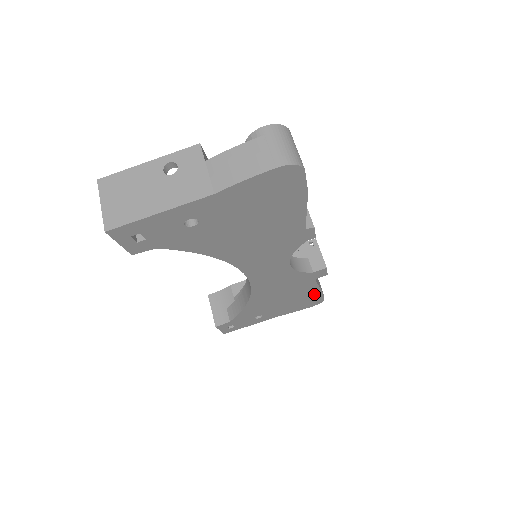
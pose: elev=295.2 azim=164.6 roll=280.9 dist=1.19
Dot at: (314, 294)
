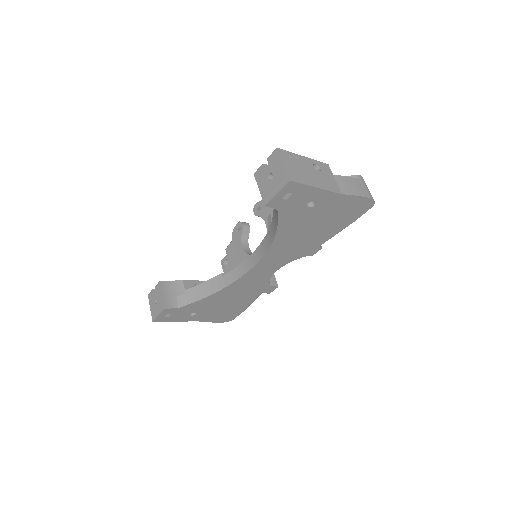
Dot at: (240, 309)
